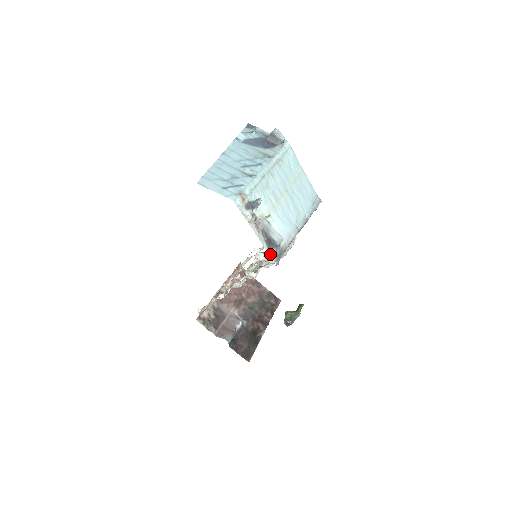
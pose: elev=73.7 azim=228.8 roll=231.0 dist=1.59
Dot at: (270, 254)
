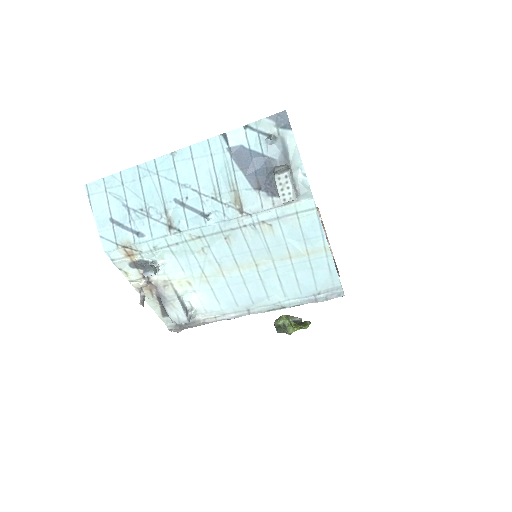
Dot at: (165, 320)
